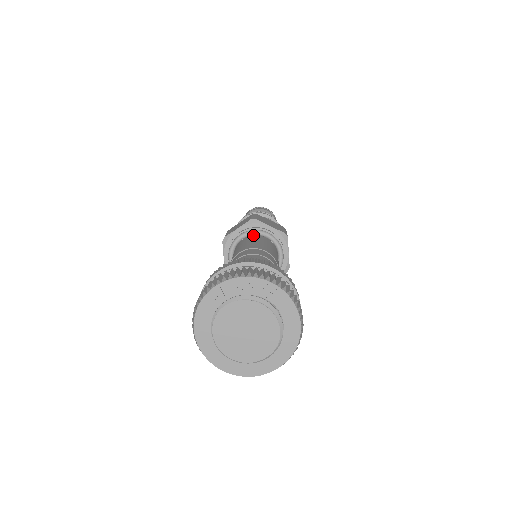
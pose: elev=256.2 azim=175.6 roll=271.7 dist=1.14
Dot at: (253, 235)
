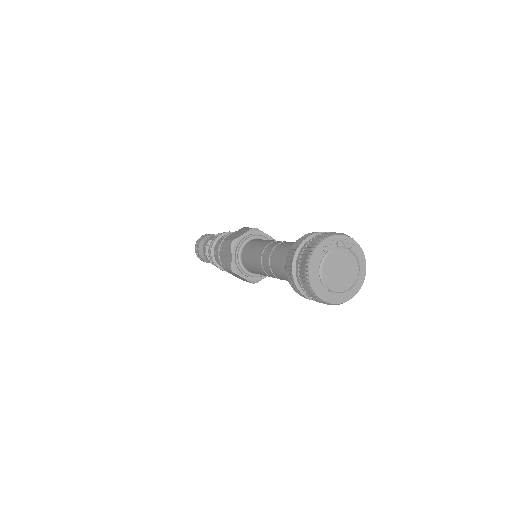
Dot at: (257, 239)
